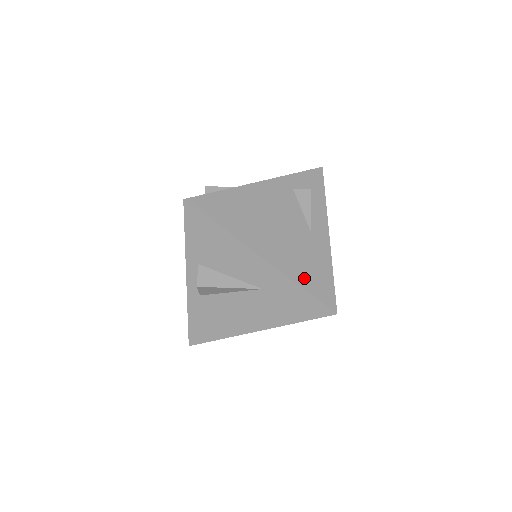
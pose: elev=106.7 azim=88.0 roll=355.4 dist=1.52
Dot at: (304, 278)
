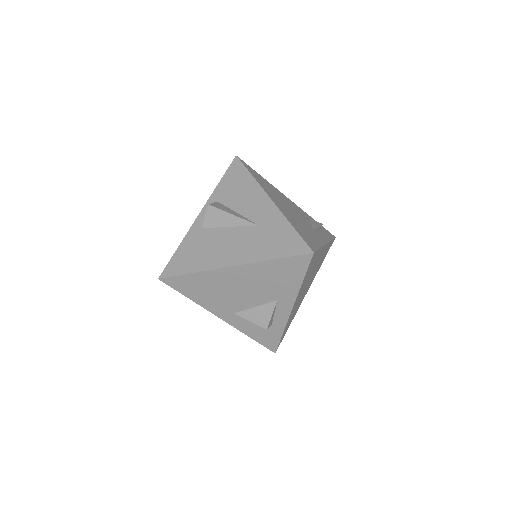
Dot at: (297, 227)
